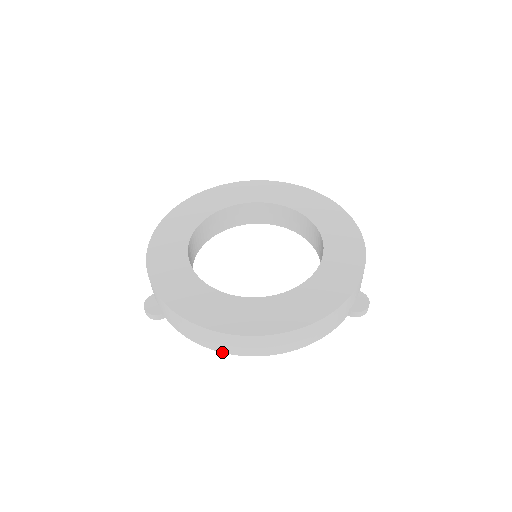
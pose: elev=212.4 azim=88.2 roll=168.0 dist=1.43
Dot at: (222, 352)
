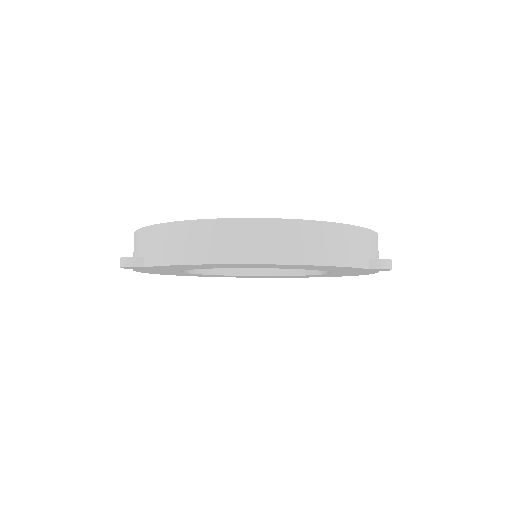
Dot at: (212, 263)
